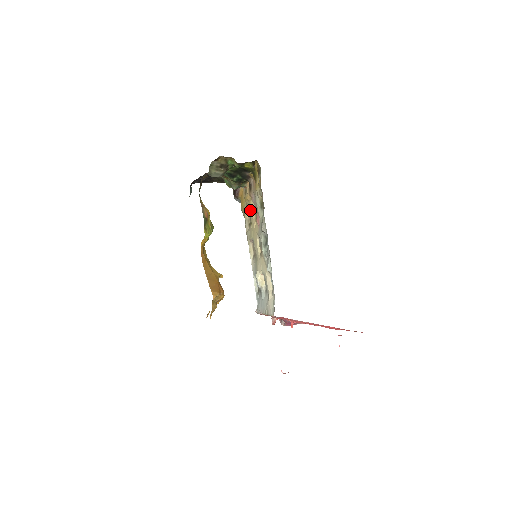
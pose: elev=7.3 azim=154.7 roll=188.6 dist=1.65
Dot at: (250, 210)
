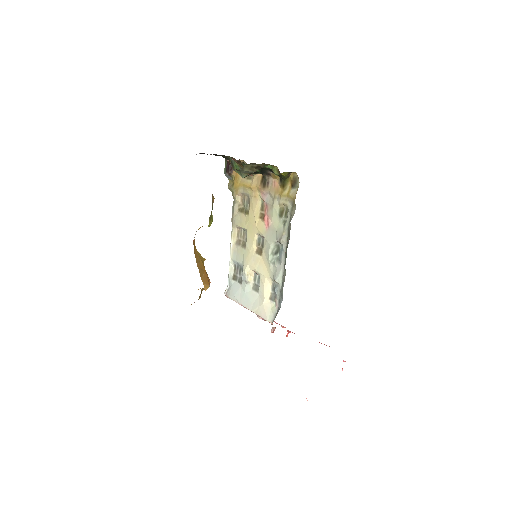
Dot at: (252, 201)
